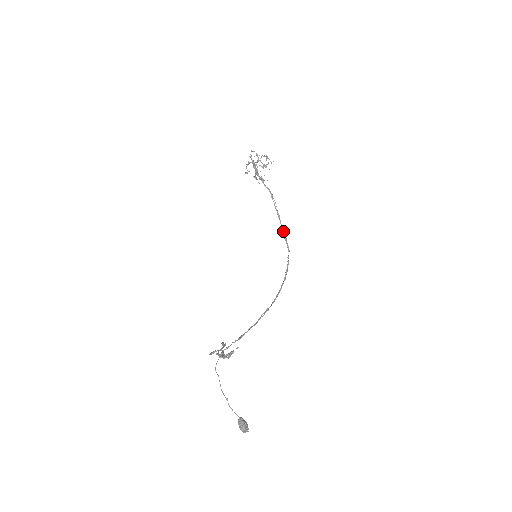
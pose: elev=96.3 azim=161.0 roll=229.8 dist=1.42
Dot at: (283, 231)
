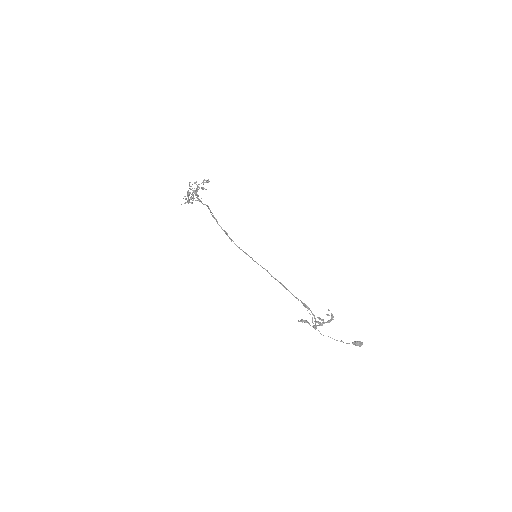
Dot at: occluded
